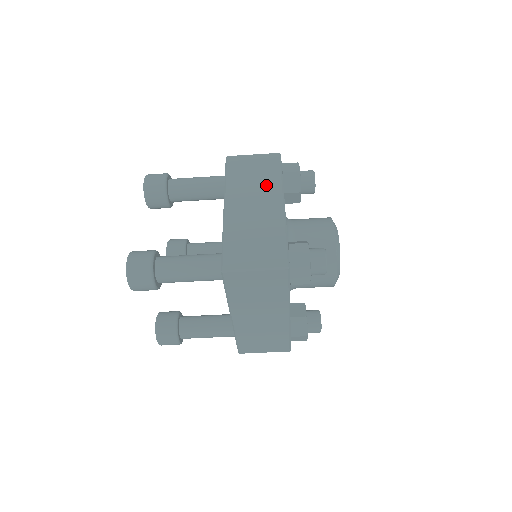
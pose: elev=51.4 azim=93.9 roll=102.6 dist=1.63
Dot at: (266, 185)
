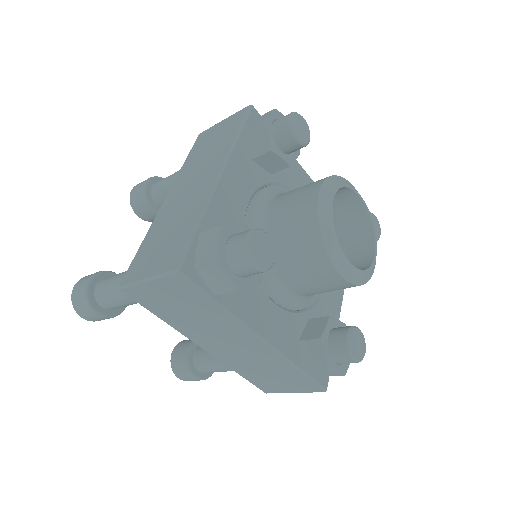
Dot at: (214, 155)
